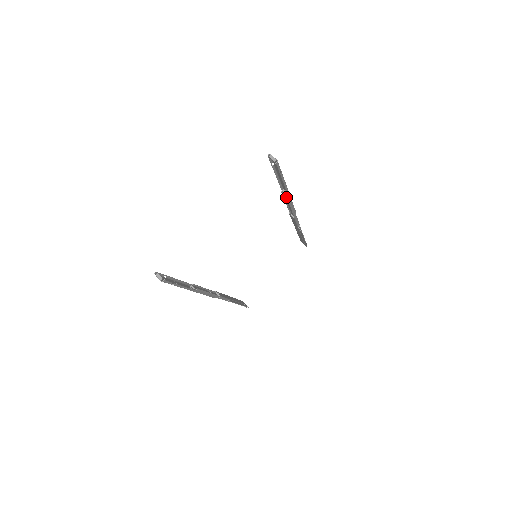
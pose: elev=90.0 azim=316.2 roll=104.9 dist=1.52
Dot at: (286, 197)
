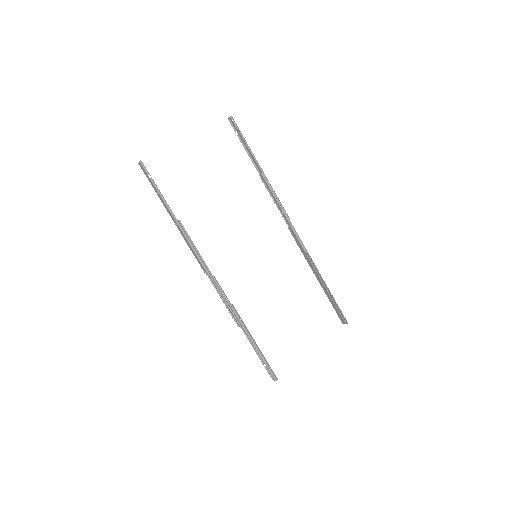
Dot at: (262, 176)
